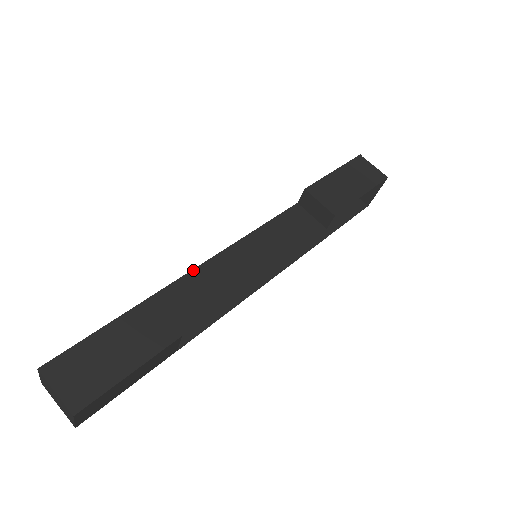
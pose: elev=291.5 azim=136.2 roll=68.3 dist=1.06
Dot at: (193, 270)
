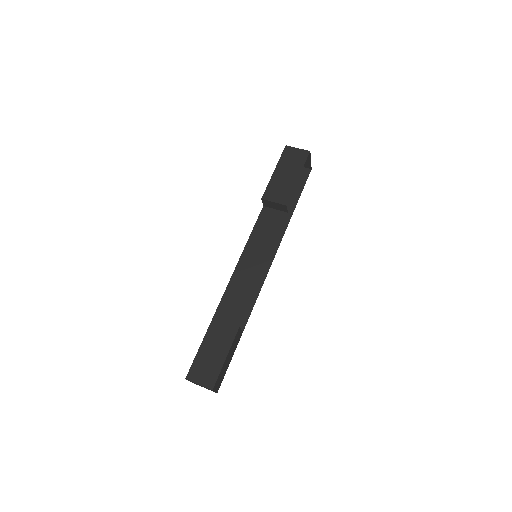
Dot at: (227, 288)
